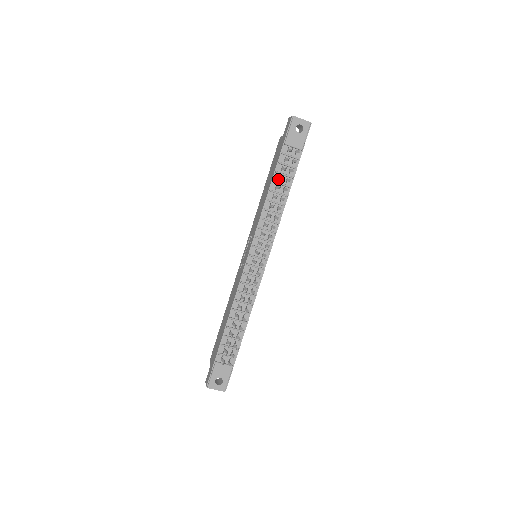
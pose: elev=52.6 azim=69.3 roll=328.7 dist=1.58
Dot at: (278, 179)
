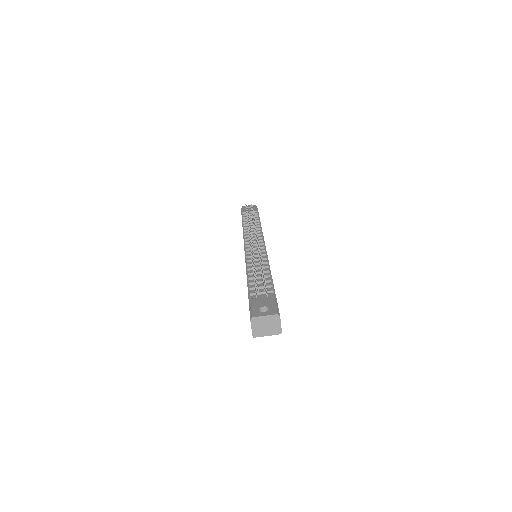
Dot at: occluded
